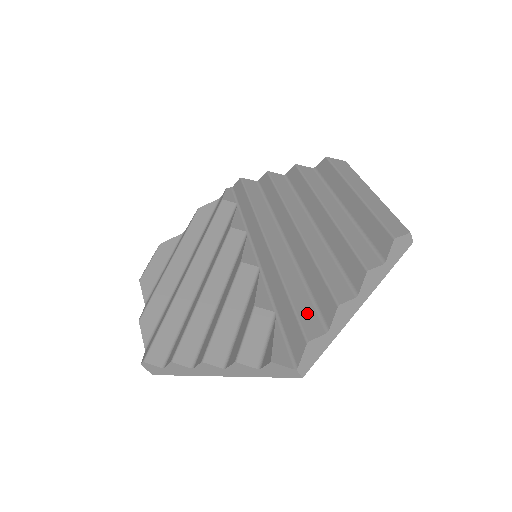
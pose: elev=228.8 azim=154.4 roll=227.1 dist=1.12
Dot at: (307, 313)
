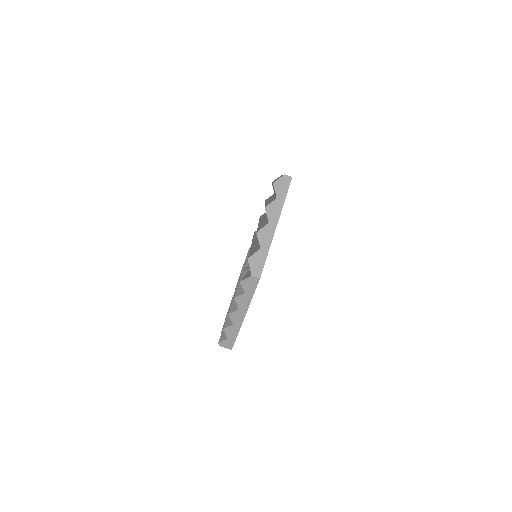
Dot at: (254, 250)
